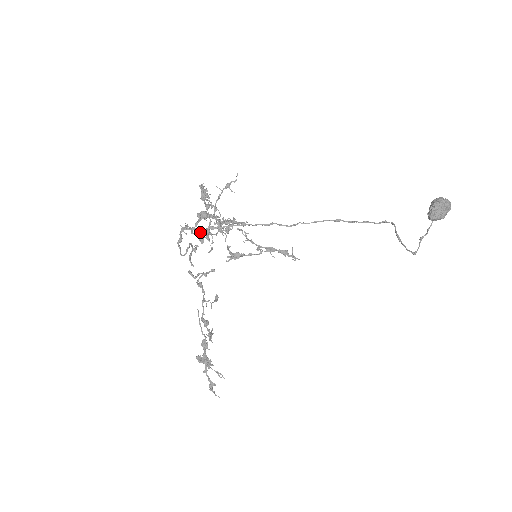
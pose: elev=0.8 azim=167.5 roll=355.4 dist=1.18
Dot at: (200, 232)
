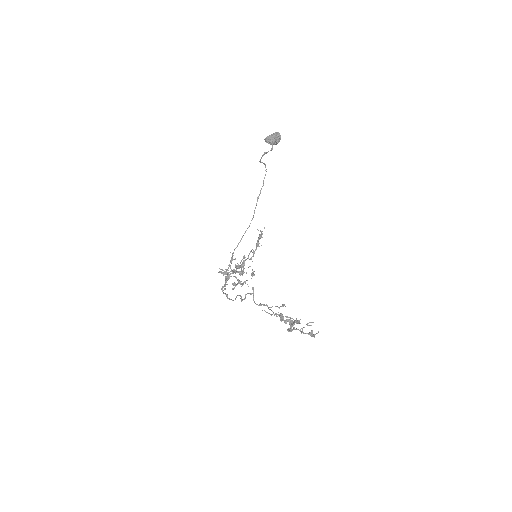
Dot at: (225, 279)
